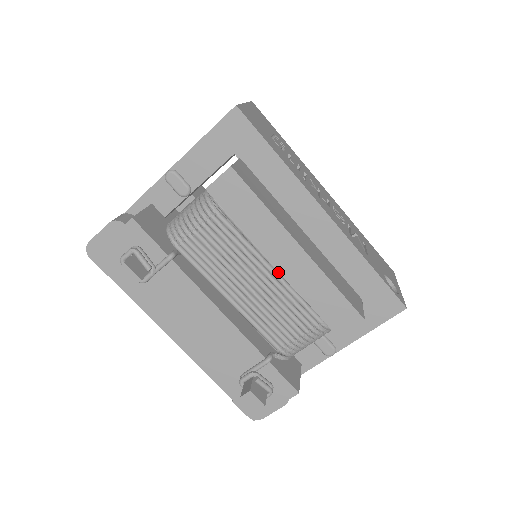
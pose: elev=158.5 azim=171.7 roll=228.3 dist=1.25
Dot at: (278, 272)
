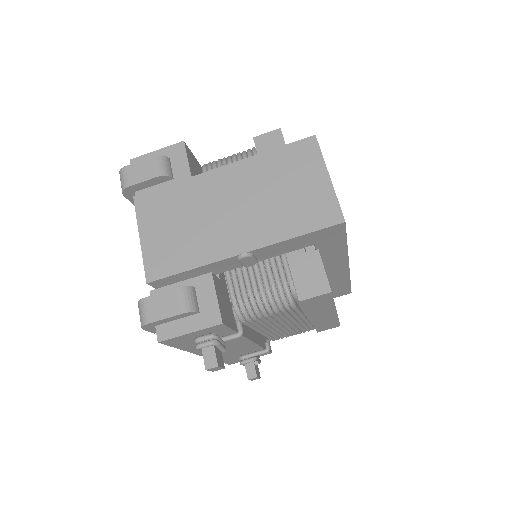
Dot at: (306, 316)
